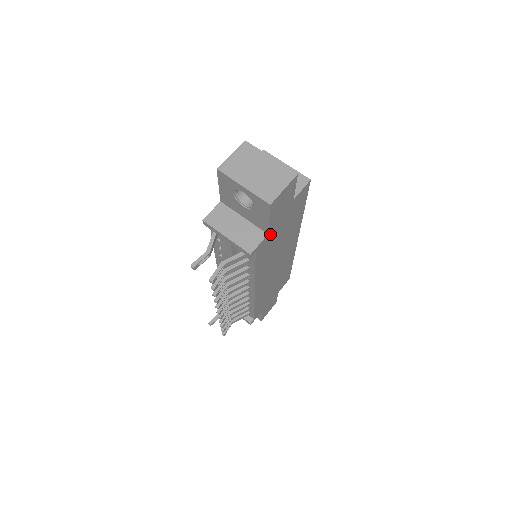
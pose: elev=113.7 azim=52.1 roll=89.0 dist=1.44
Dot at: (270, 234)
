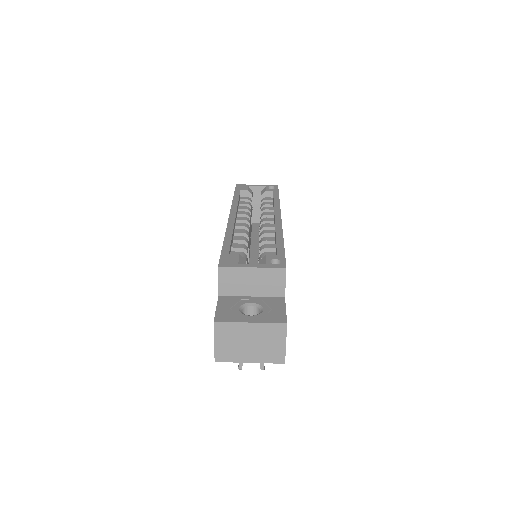
Dot at: occluded
